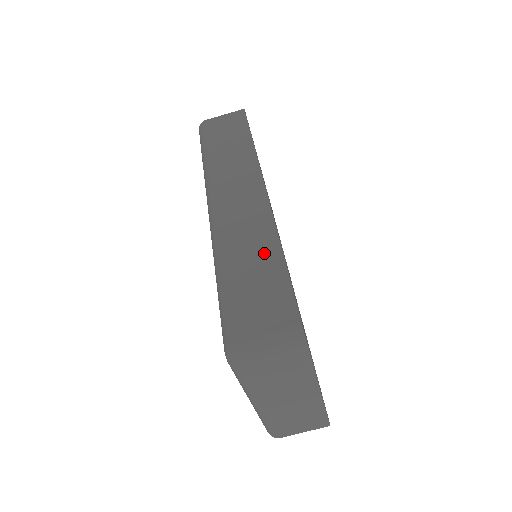
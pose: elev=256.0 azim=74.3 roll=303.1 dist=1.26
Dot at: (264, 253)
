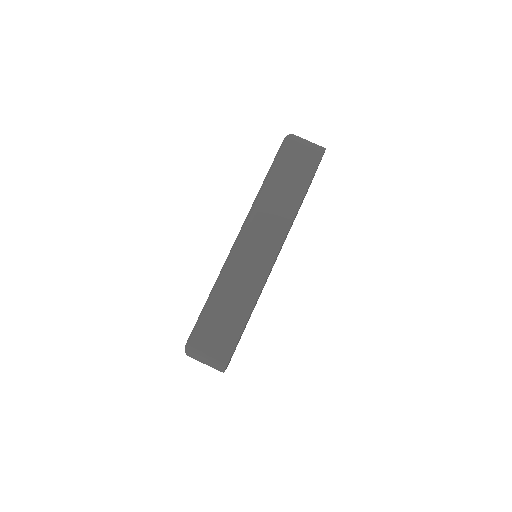
Dot at: (242, 304)
